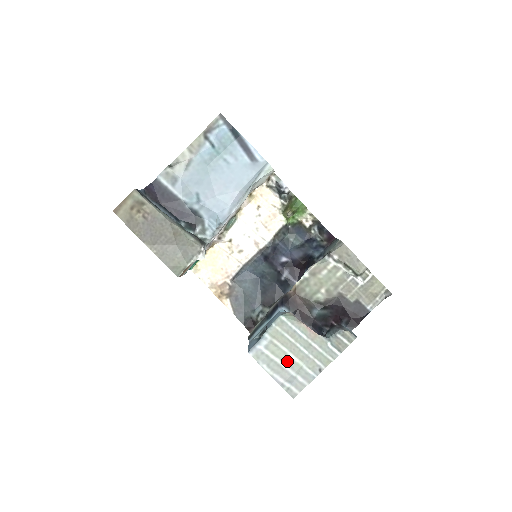
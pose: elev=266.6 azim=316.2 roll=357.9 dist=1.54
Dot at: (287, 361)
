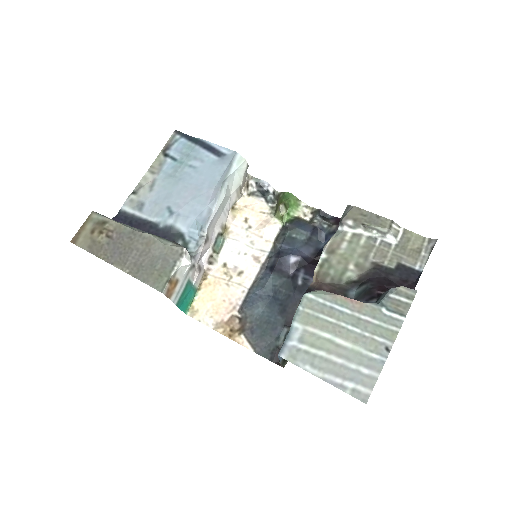
Dot at: (336, 351)
